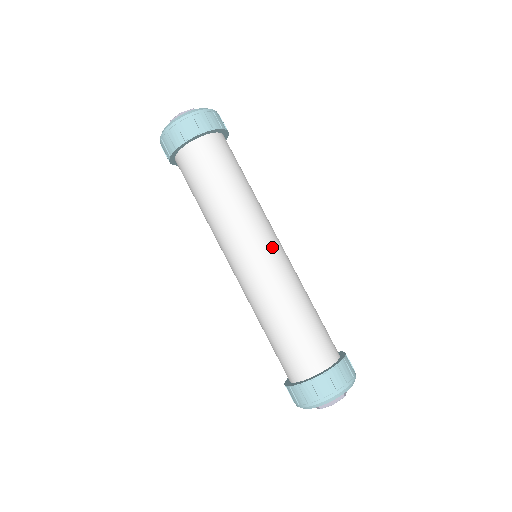
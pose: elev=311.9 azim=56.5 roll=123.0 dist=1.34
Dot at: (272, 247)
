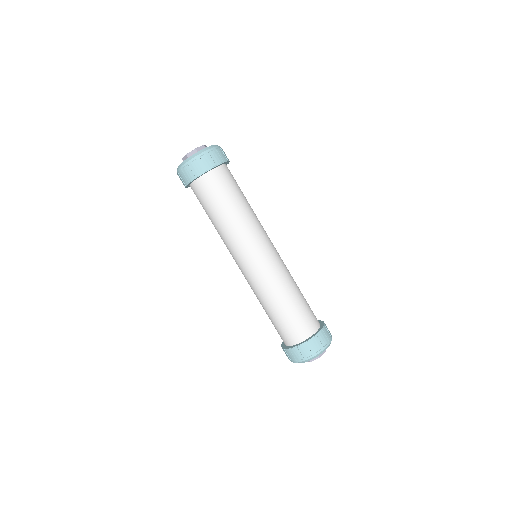
Dot at: (271, 249)
